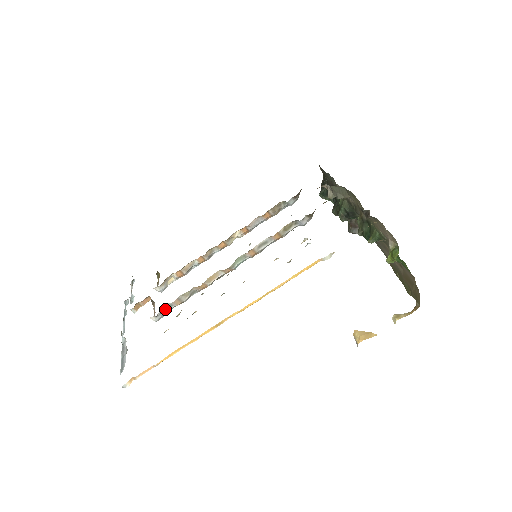
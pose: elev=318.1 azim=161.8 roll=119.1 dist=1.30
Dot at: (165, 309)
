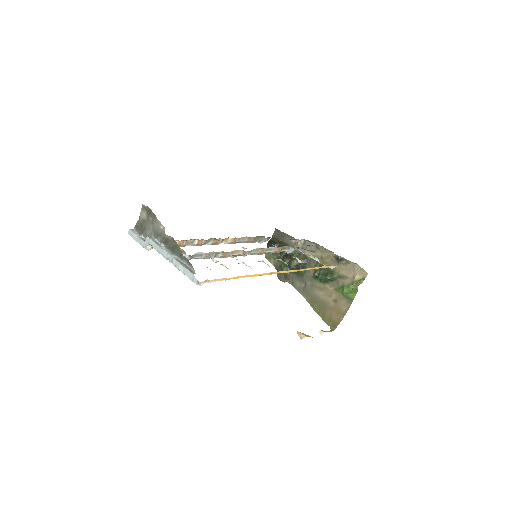
Dot at: (196, 255)
